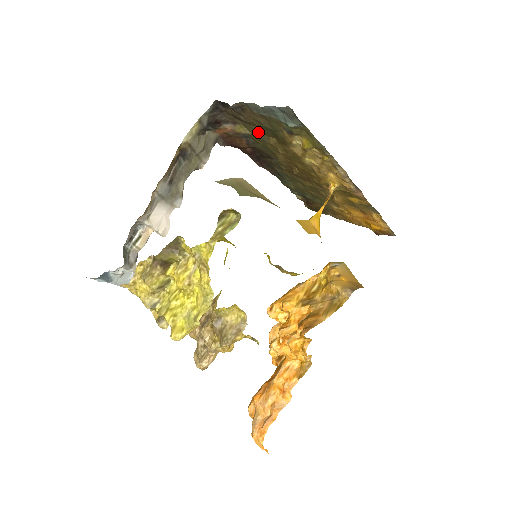
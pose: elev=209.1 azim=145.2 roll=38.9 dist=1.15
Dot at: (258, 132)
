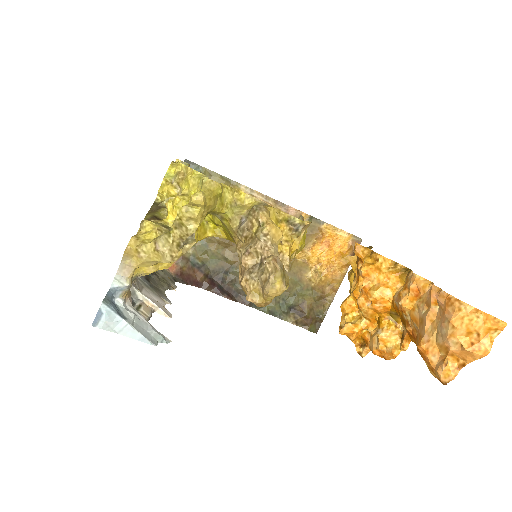
Dot at: occluded
